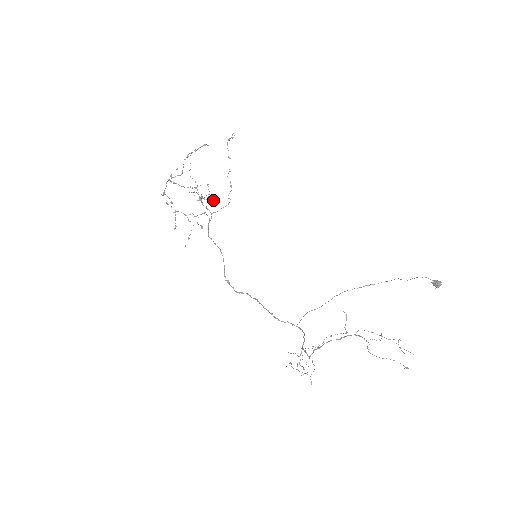
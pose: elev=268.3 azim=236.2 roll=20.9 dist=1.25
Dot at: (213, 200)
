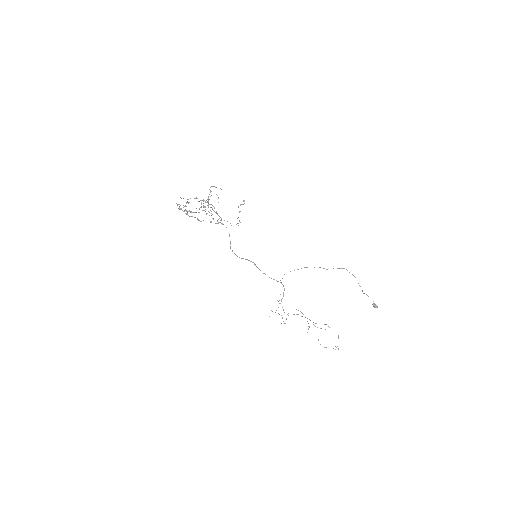
Dot at: (221, 189)
